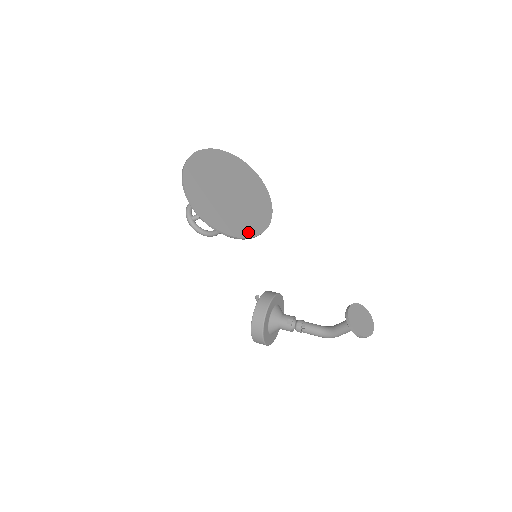
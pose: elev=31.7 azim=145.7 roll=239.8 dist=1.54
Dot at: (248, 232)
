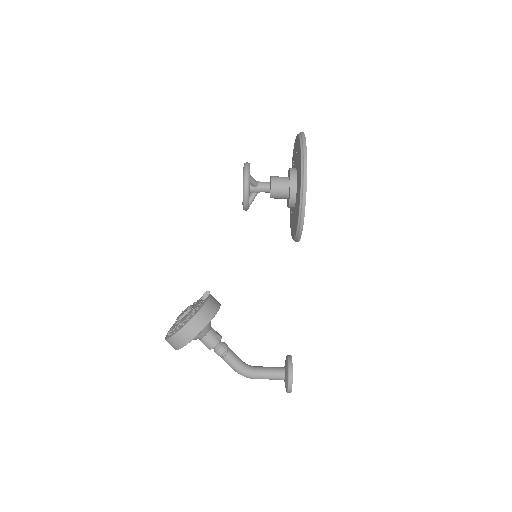
Dot at: occluded
